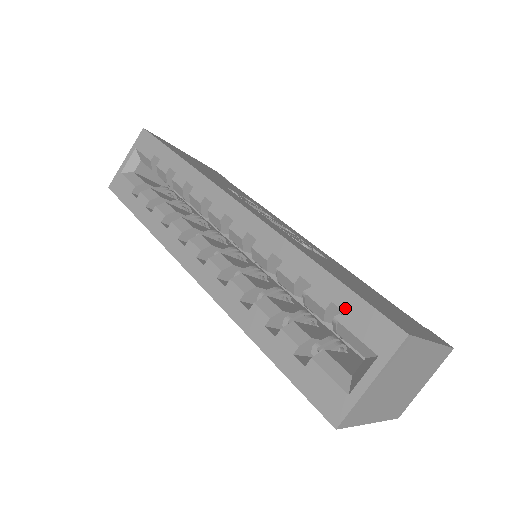
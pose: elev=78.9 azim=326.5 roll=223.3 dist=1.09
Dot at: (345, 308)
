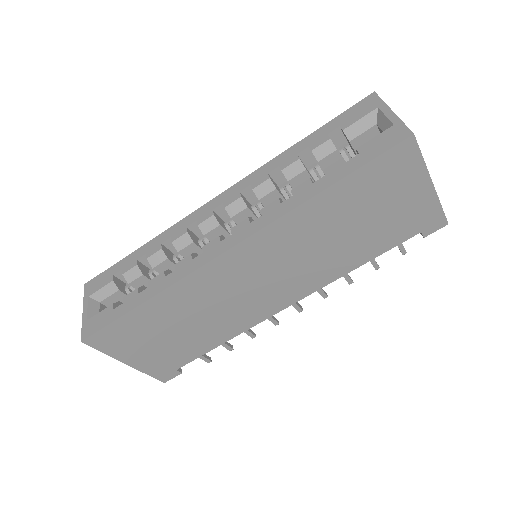
Dot at: (337, 126)
